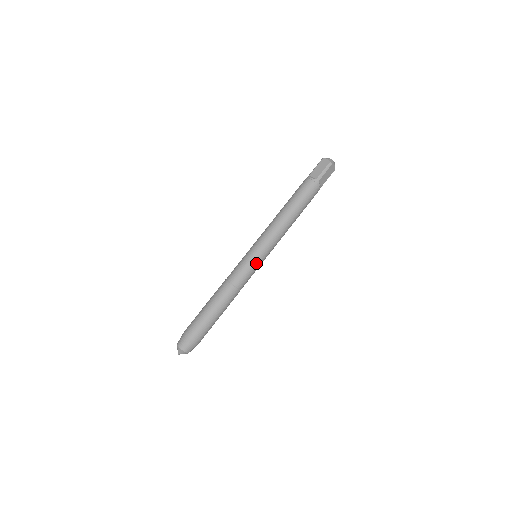
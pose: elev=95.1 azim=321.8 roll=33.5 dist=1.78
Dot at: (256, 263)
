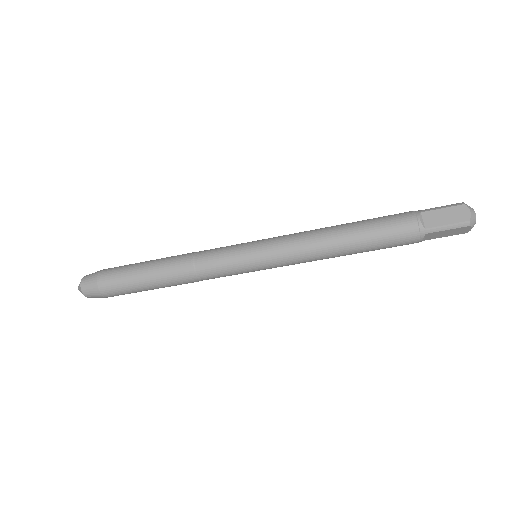
Dot at: (246, 268)
